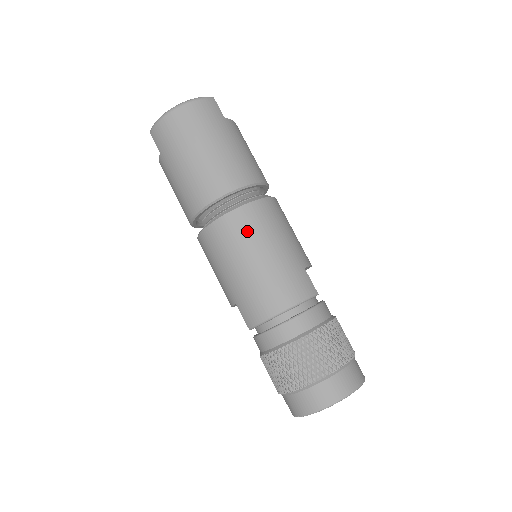
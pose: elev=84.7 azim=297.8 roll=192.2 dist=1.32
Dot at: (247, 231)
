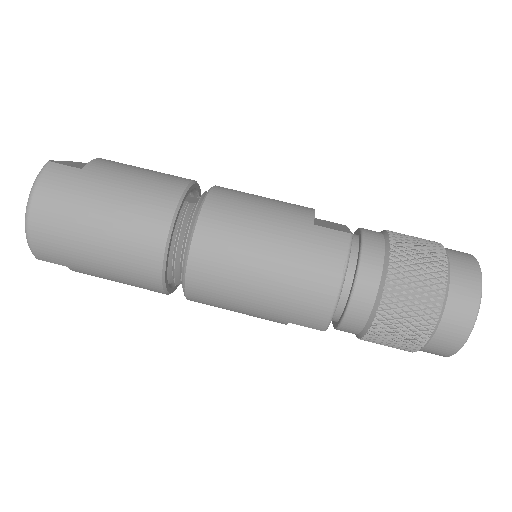
Dot at: (224, 254)
